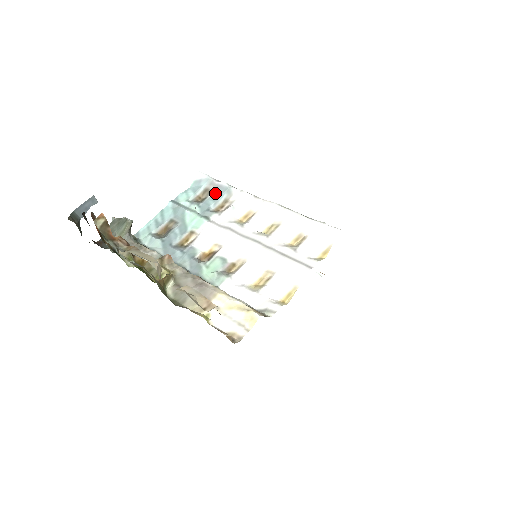
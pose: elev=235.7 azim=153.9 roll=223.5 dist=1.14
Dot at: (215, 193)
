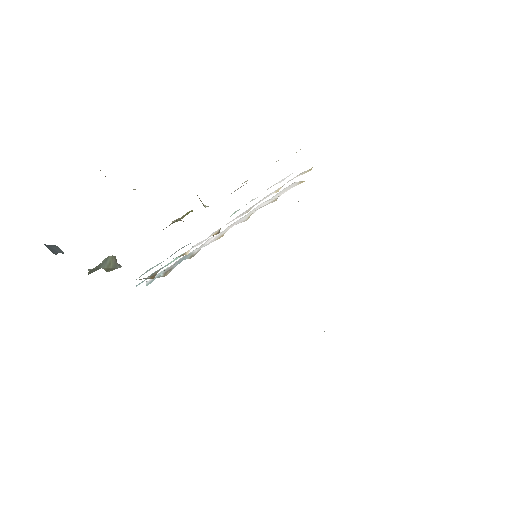
Dot at: (177, 264)
